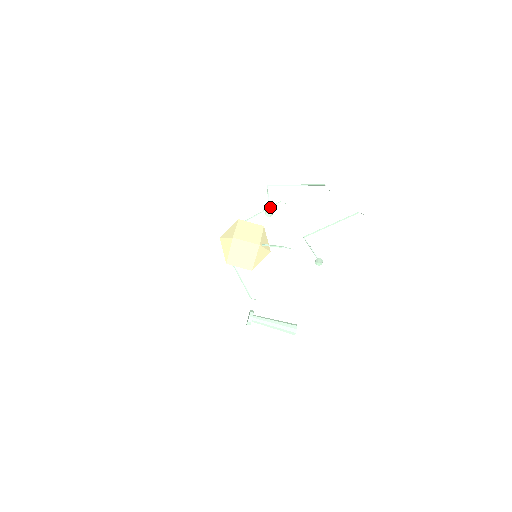
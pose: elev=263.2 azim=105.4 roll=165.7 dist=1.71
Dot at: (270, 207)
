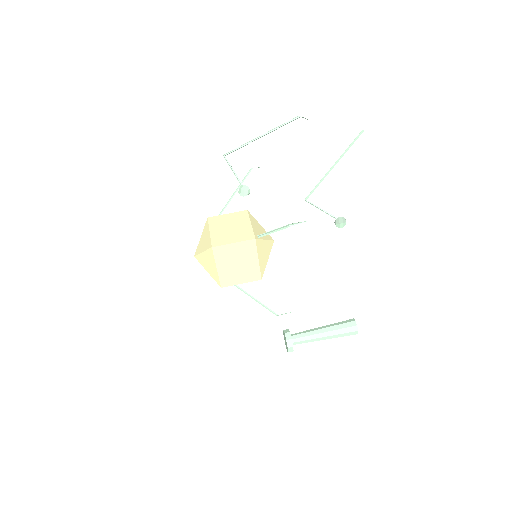
Dot at: (241, 182)
